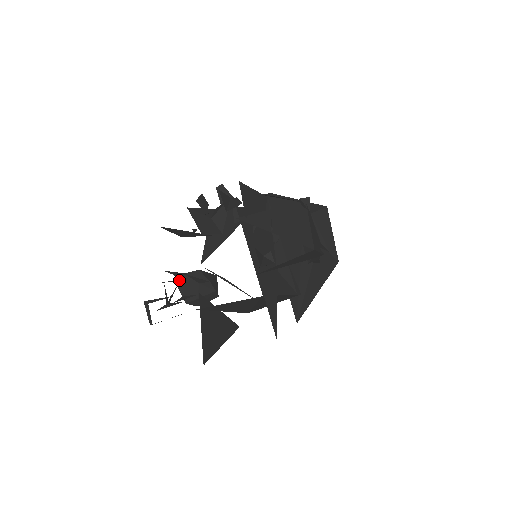
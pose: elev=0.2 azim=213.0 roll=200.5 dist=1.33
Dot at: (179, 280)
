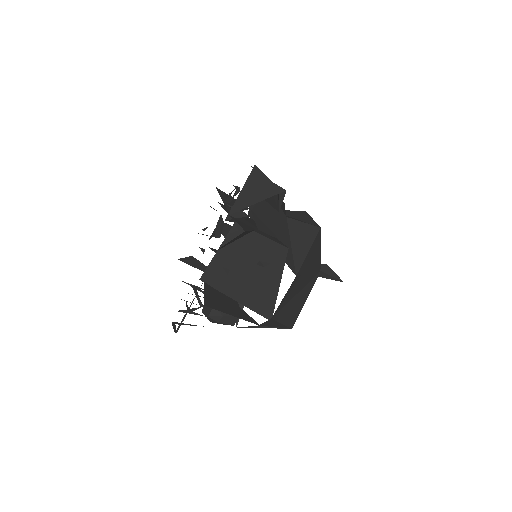
Dot at: (195, 288)
